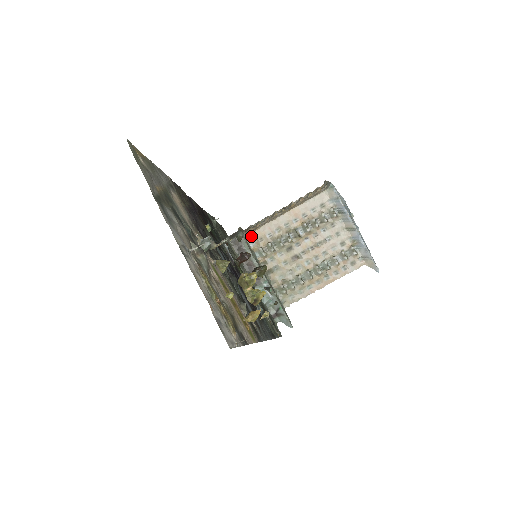
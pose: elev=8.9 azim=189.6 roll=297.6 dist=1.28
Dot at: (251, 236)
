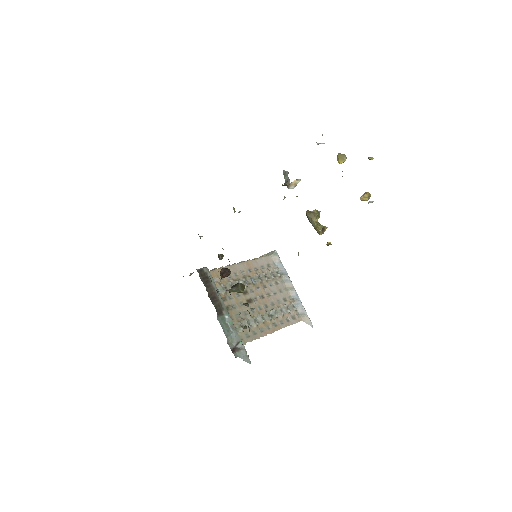
Dot at: (213, 273)
